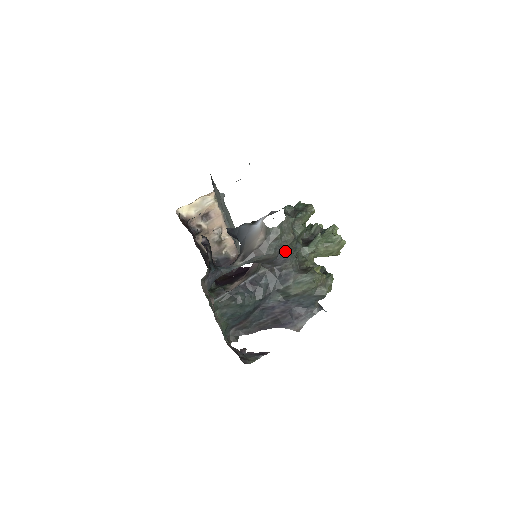
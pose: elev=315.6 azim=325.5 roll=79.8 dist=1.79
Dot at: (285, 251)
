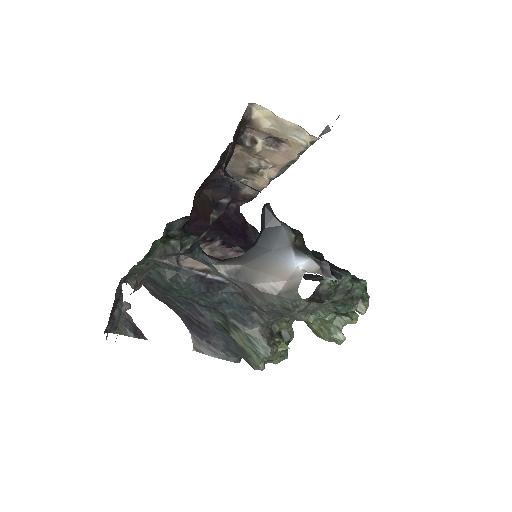
Dot at: (280, 314)
